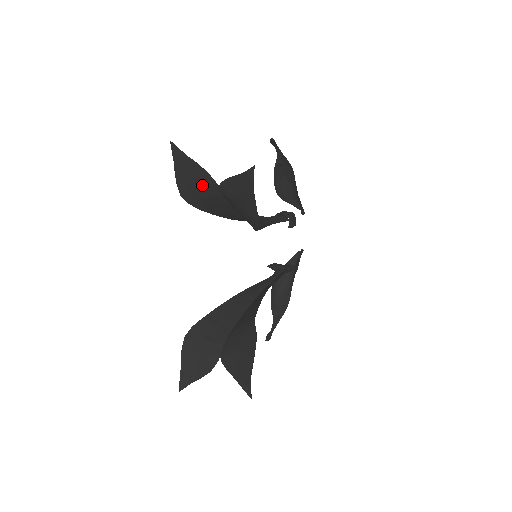
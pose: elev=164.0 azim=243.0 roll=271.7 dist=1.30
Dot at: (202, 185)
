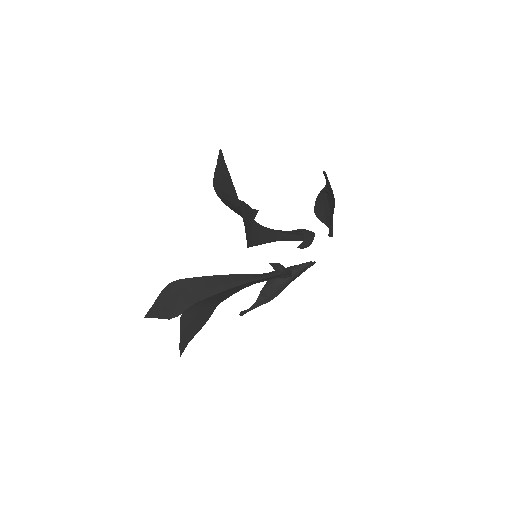
Dot at: (228, 192)
